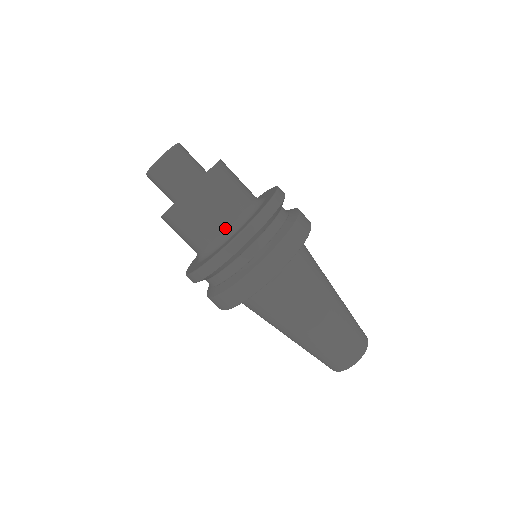
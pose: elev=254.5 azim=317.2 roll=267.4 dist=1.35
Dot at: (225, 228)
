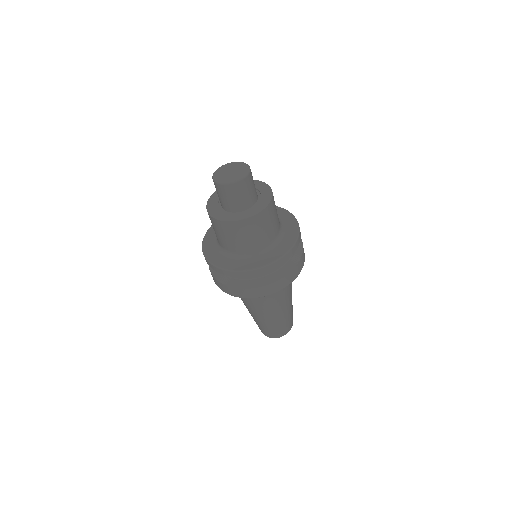
Dot at: (225, 248)
